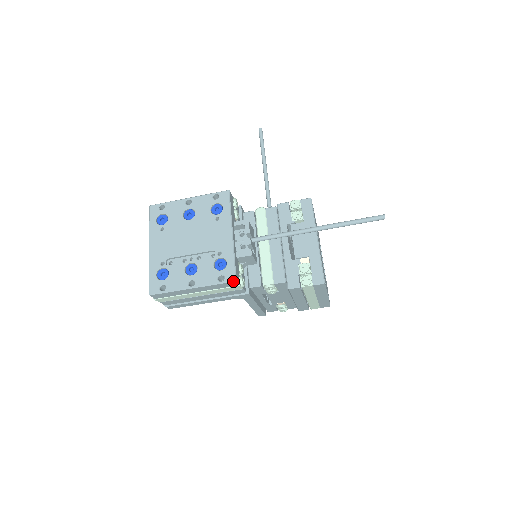
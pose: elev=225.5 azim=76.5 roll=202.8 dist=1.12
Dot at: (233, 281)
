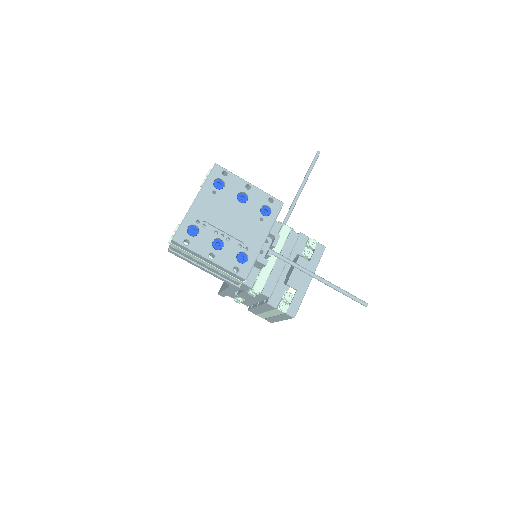
Dot at: (244, 278)
